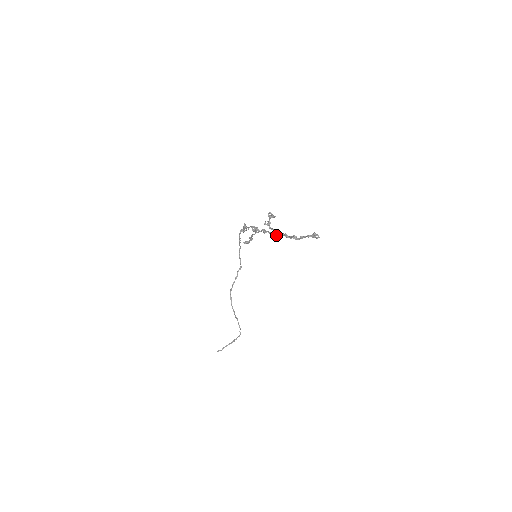
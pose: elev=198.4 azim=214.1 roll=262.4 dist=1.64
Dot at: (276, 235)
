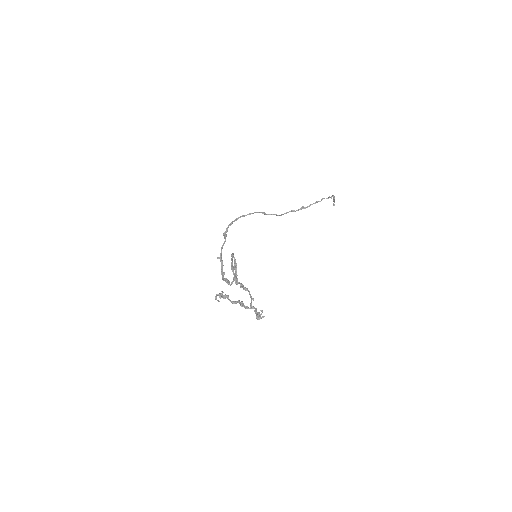
Dot at: (241, 304)
